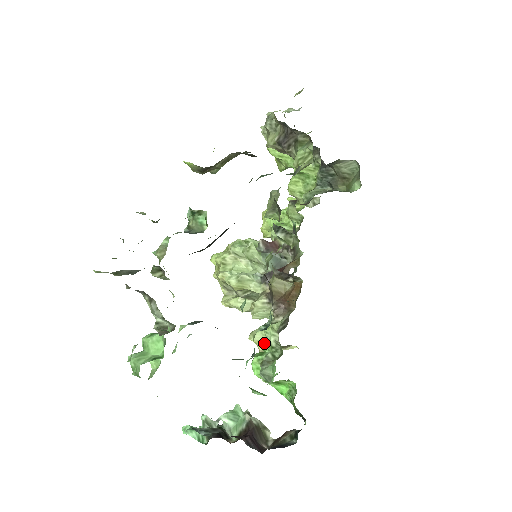
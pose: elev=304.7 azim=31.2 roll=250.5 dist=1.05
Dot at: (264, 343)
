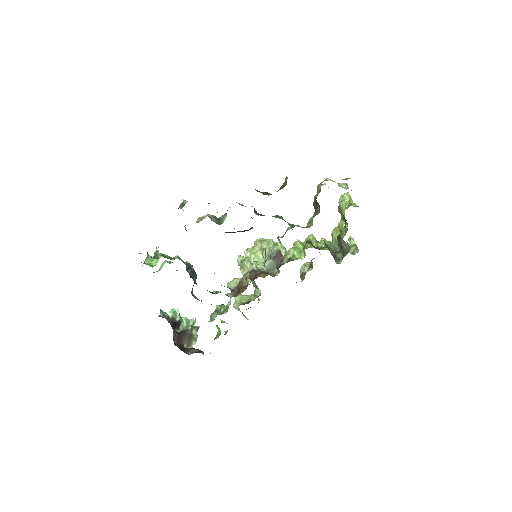
Dot at: (236, 304)
